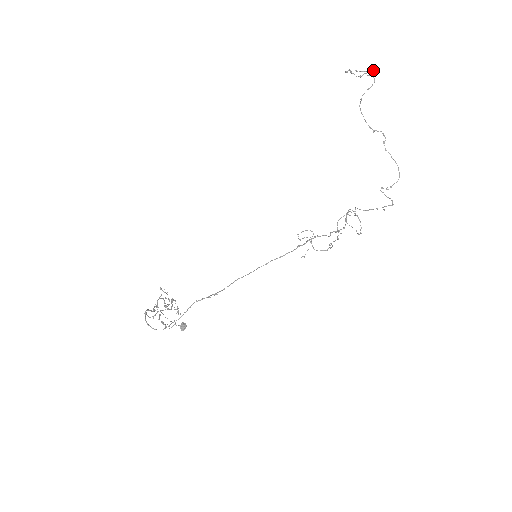
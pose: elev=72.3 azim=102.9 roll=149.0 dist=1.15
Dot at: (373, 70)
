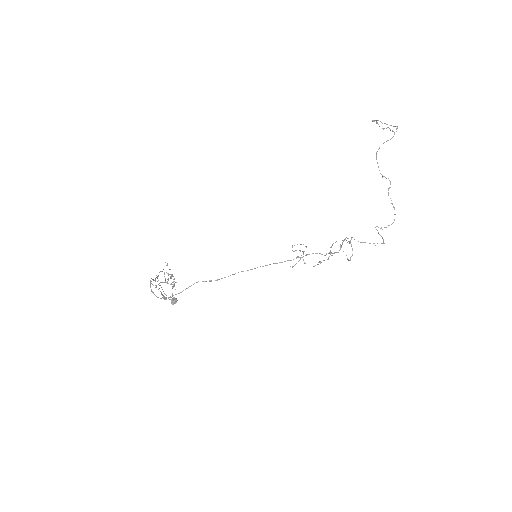
Dot at: (395, 126)
